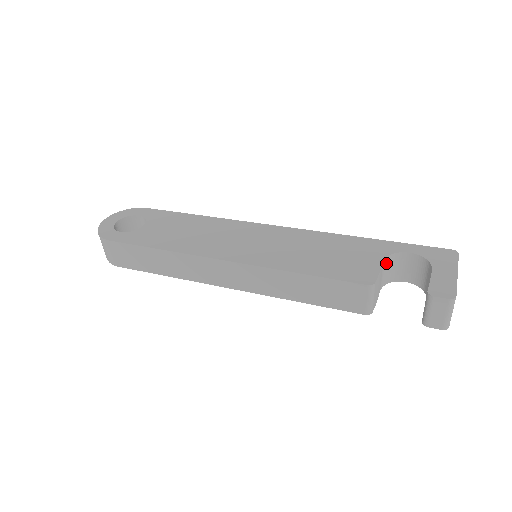
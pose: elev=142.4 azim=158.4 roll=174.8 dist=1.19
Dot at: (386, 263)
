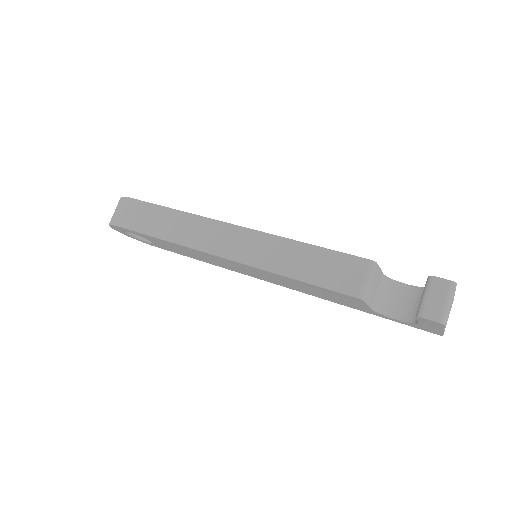
Dot at: (383, 283)
